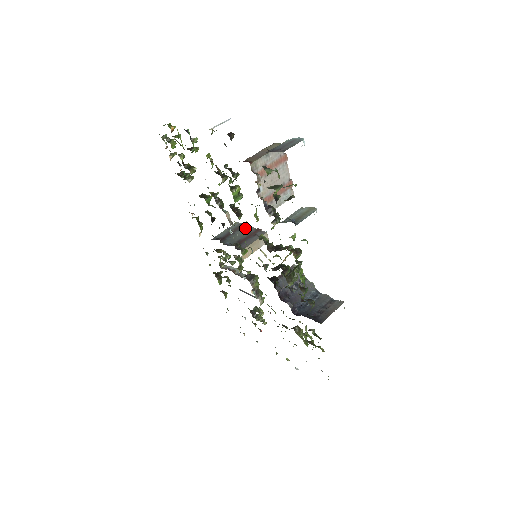
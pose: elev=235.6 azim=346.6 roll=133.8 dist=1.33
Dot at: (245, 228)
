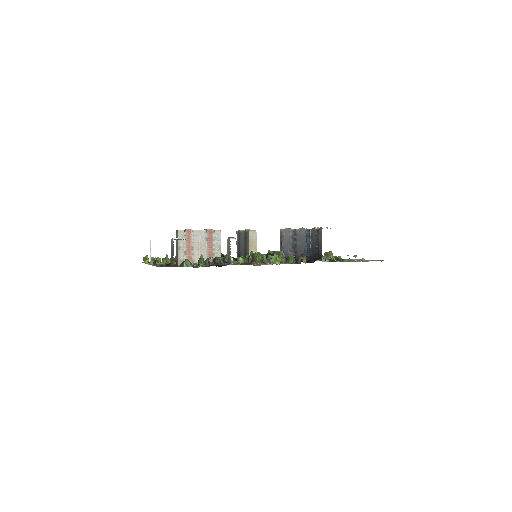
Dot at: (241, 235)
